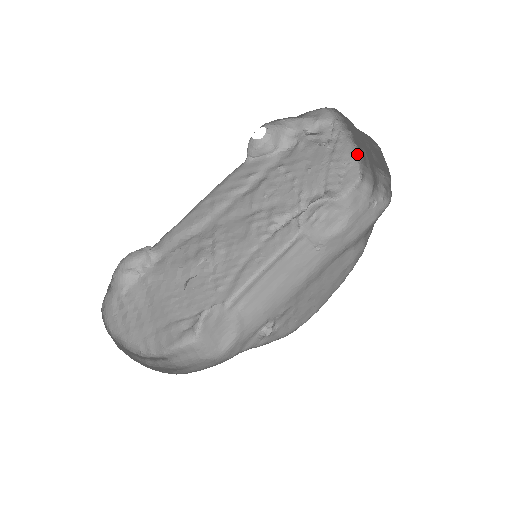
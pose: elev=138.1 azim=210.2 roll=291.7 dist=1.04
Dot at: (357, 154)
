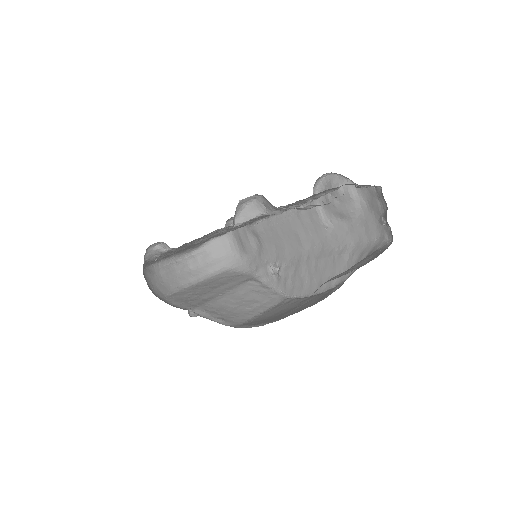
Dot at: occluded
